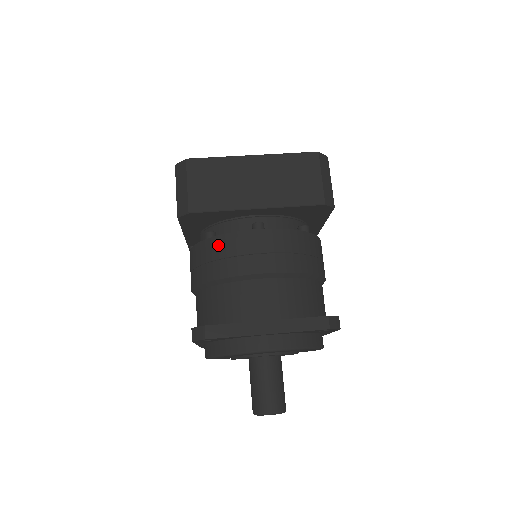
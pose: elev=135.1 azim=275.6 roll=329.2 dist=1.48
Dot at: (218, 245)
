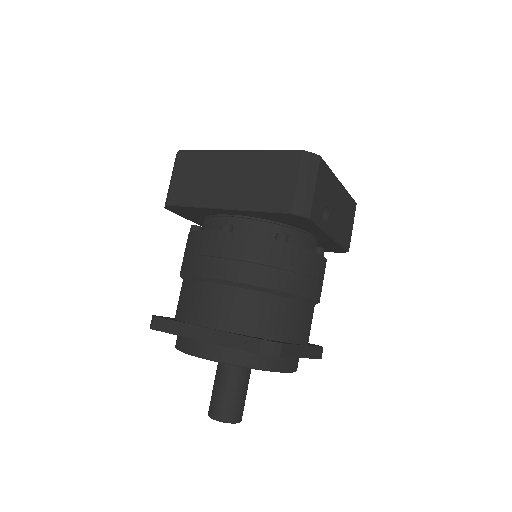
Dot at: (191, 240)
